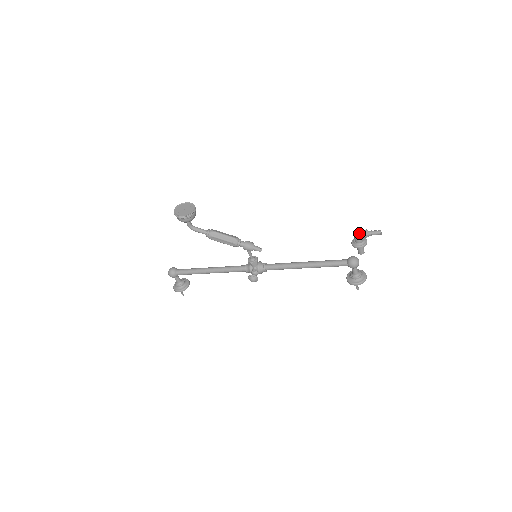
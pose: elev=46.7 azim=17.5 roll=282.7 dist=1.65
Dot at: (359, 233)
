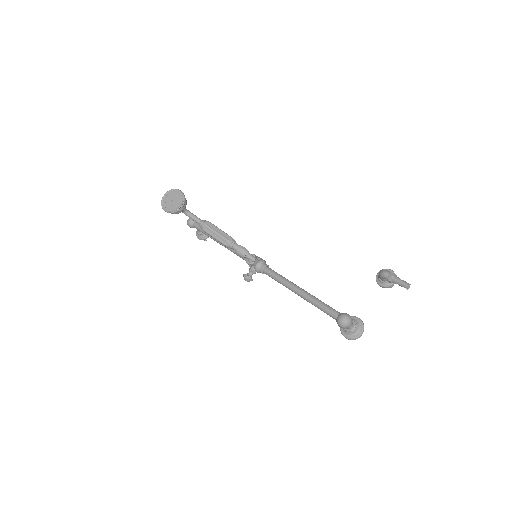
Dot at: (383, 274)
